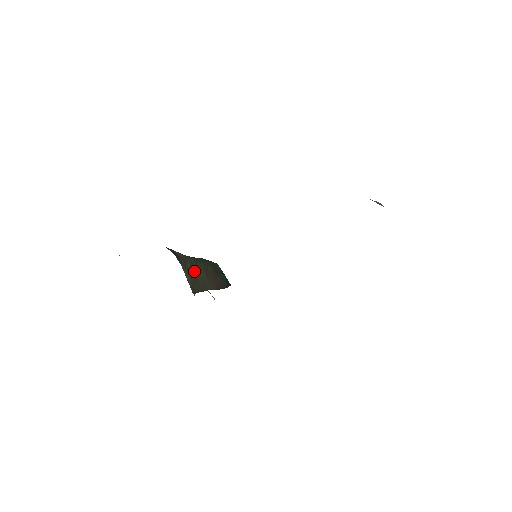
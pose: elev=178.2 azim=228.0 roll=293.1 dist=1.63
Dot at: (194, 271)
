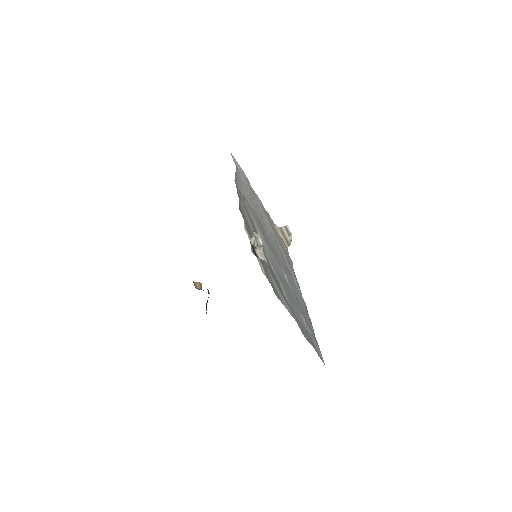
Dot at: occluded
